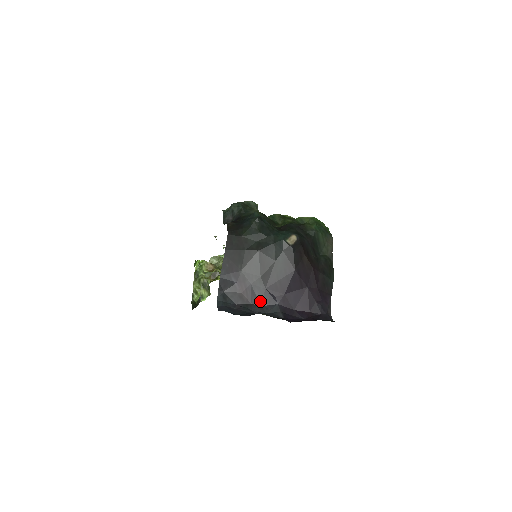
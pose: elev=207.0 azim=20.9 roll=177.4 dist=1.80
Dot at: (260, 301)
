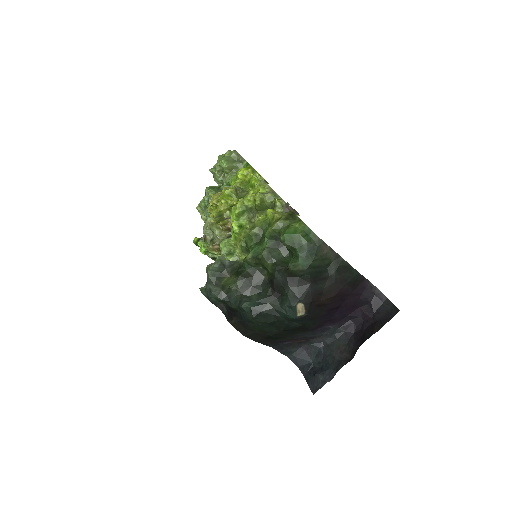
Dot at: (317, 336)
